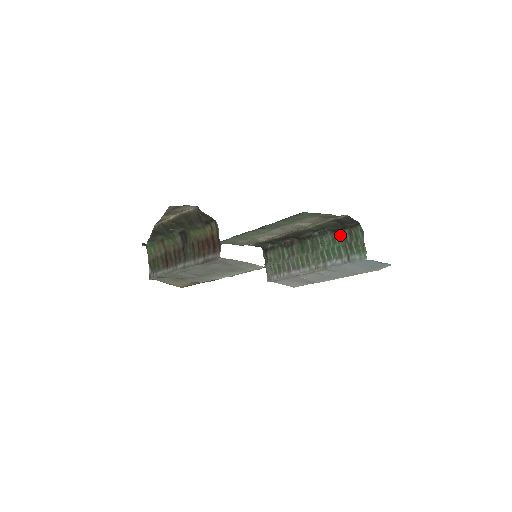
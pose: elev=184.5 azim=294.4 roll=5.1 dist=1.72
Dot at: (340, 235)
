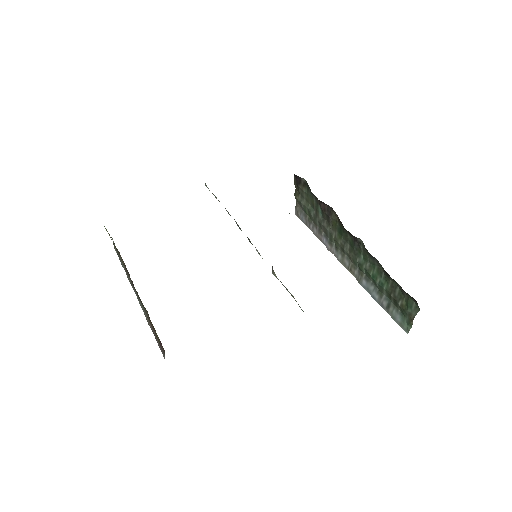
Dot at: (388, 277)
